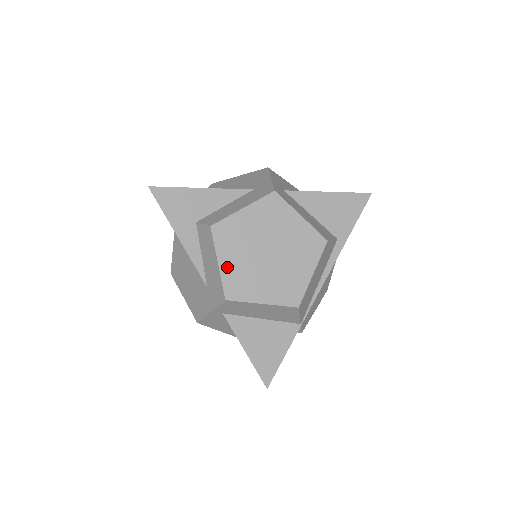
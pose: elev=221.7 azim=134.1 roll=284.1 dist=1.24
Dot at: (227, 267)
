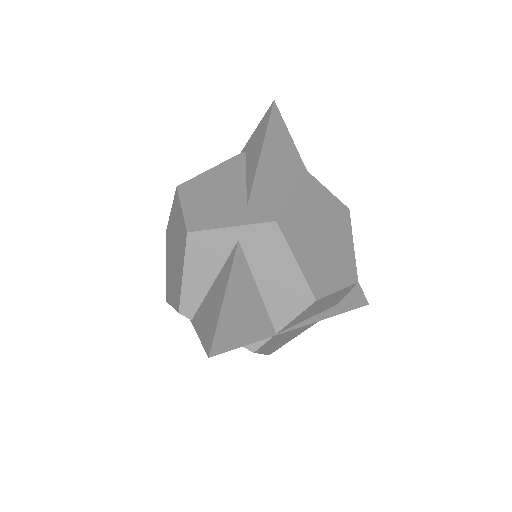
Dot at: (294, 204)
